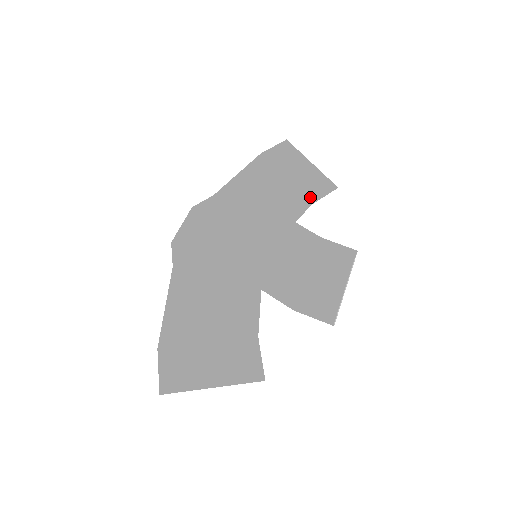
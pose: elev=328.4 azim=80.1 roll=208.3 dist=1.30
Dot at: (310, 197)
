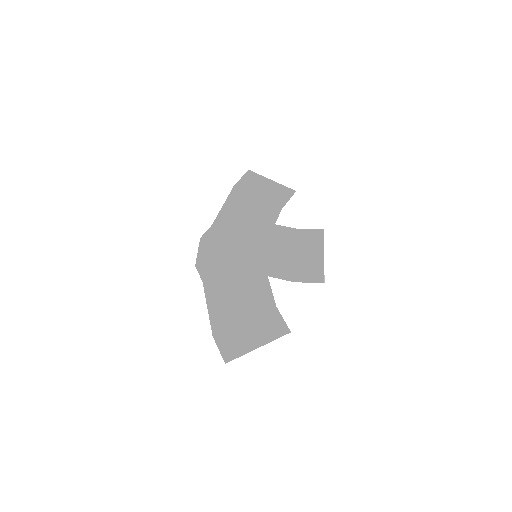
Dot at: (279, 204)
